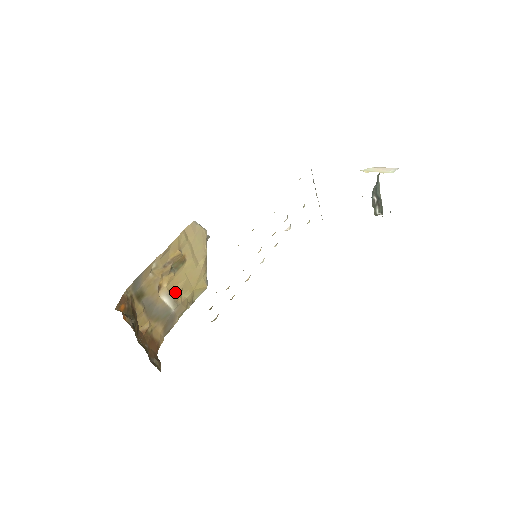
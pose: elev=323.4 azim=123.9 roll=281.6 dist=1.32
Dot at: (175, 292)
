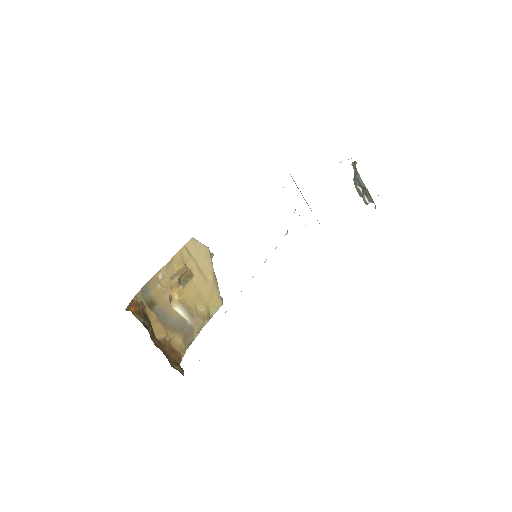
Dot at: (188, 304)
